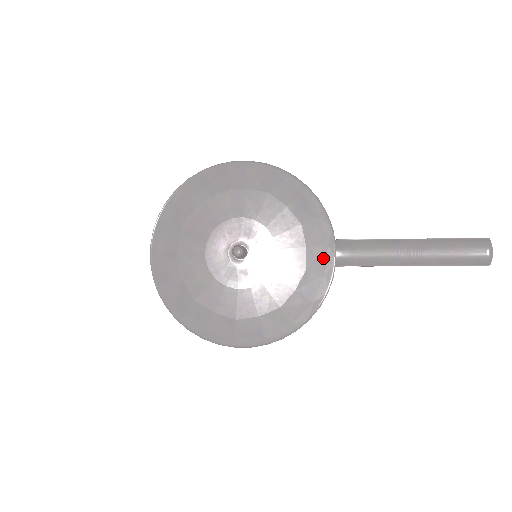
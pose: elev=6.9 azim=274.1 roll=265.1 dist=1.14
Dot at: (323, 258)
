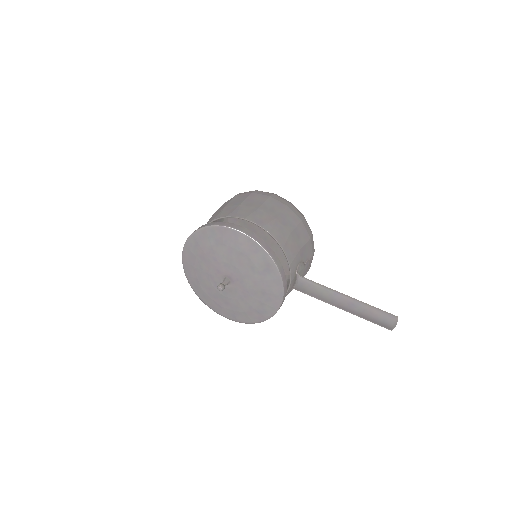
Dot at: (274, 300)
